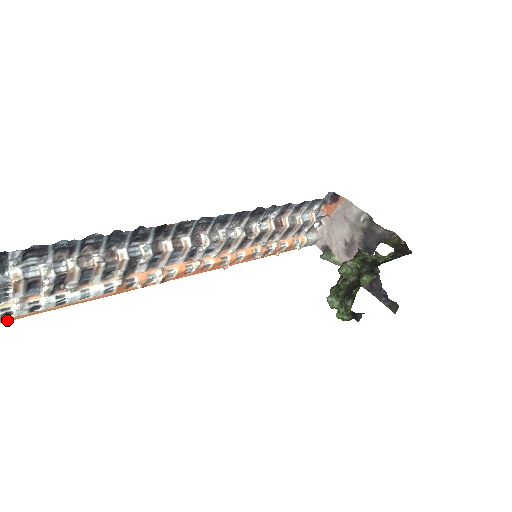
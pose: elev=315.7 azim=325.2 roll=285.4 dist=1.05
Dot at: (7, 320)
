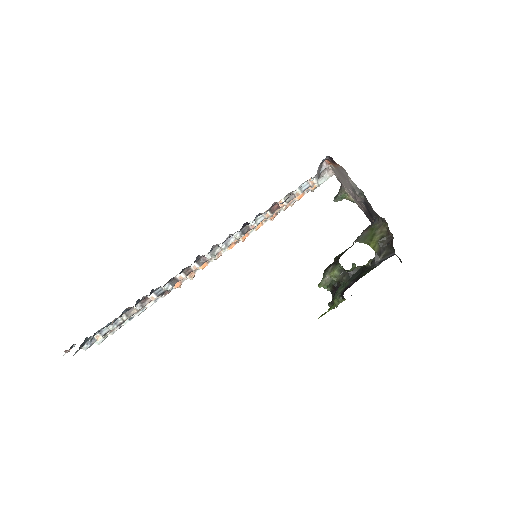
Dot at: occluded
